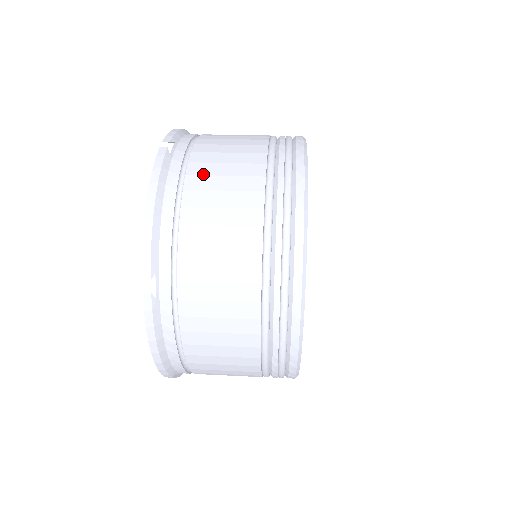
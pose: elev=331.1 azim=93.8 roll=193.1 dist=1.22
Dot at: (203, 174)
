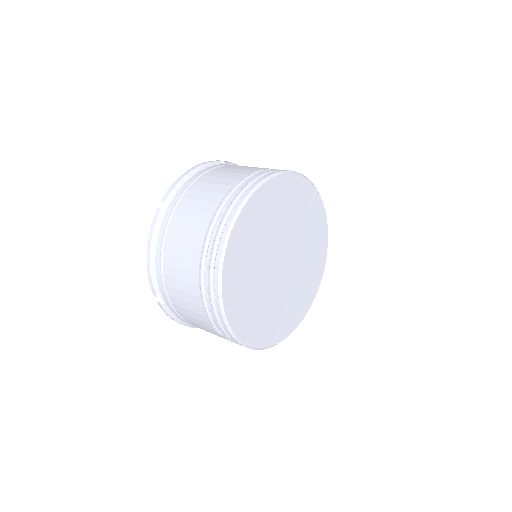
Dot at: (226, 168)
